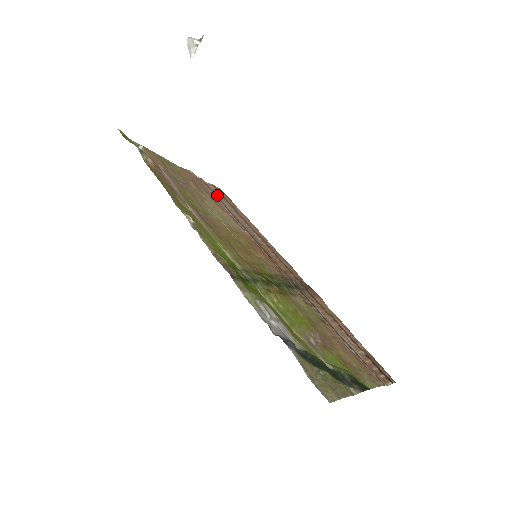
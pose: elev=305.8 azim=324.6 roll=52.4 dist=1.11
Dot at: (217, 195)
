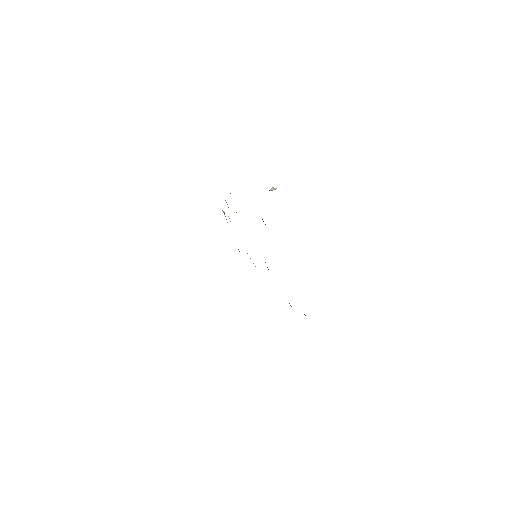
Dot at: occluded
